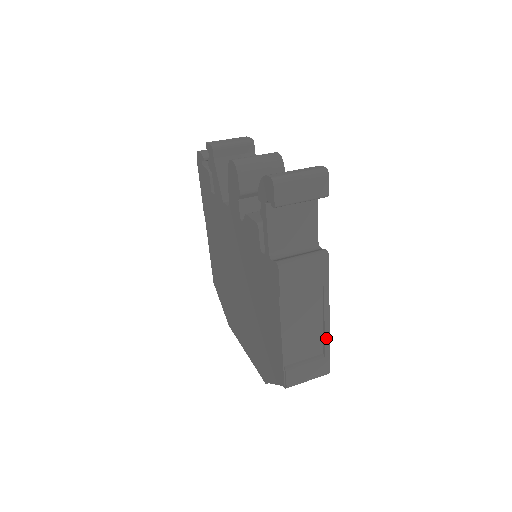
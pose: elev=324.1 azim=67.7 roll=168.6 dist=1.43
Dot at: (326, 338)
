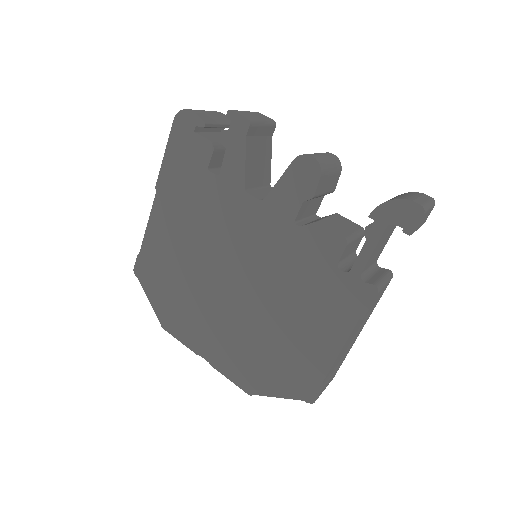
Dot at: occluded
